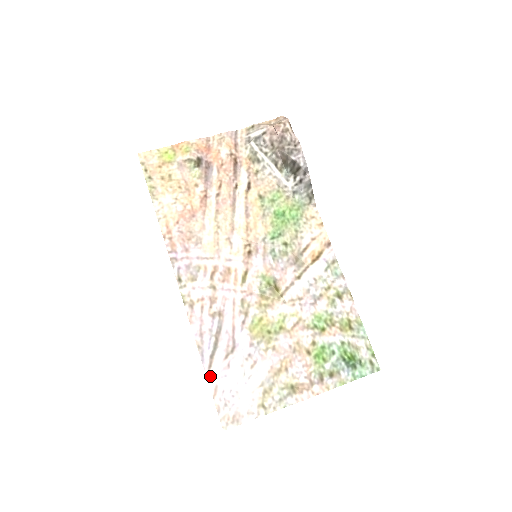
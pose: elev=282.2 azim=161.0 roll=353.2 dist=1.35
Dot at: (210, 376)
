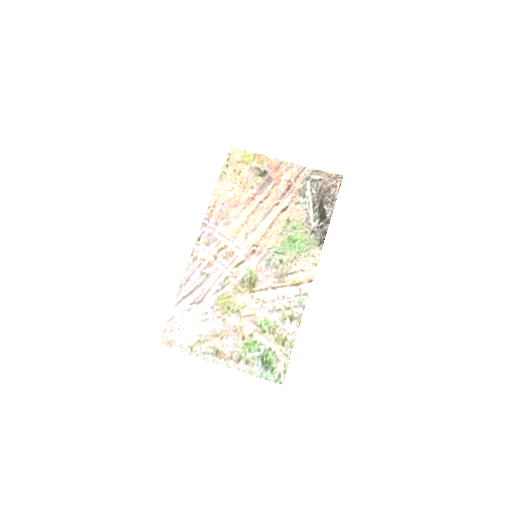
Dot at: (175, 308)
